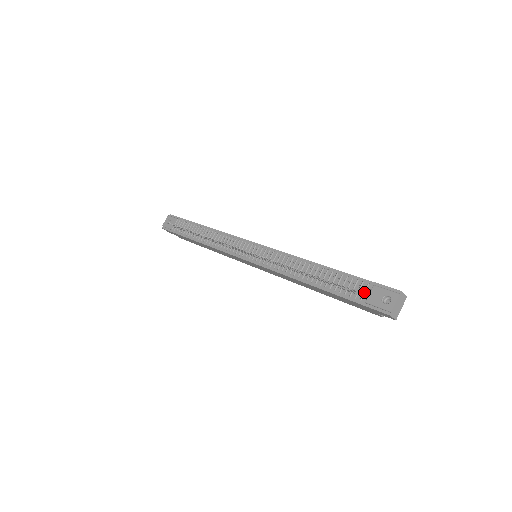
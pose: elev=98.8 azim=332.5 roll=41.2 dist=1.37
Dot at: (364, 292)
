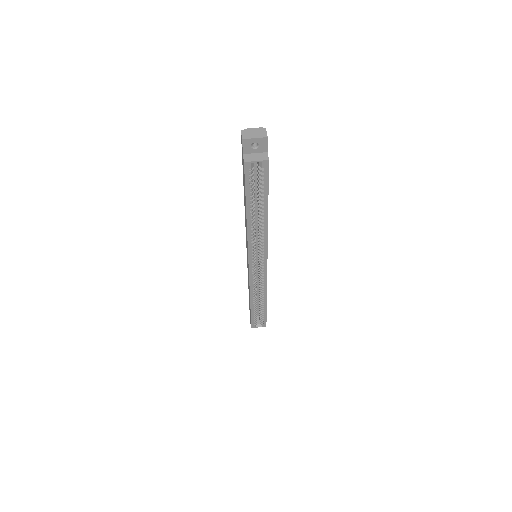
Dot at: occluded
